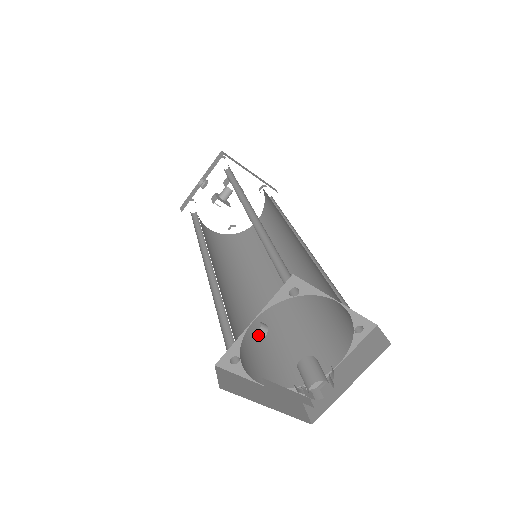
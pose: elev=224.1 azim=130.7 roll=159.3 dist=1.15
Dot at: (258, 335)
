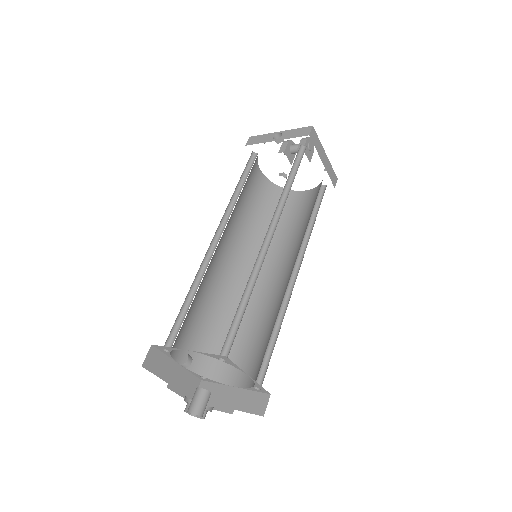
Dot at: (181, 365)
